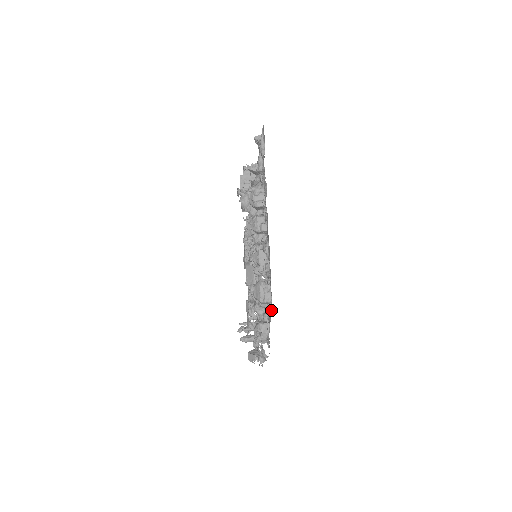
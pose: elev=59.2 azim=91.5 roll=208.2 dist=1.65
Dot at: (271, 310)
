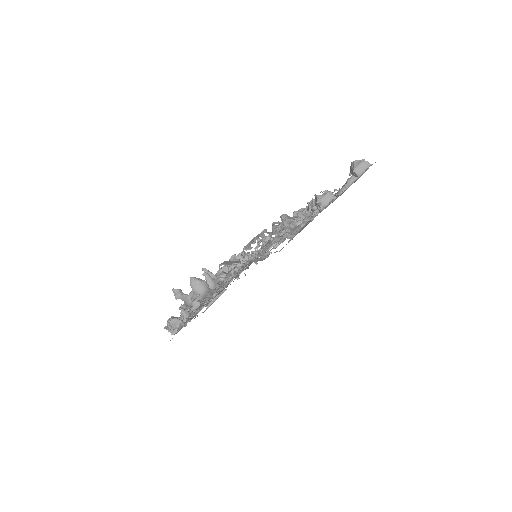
Dot at: (357, 179)
